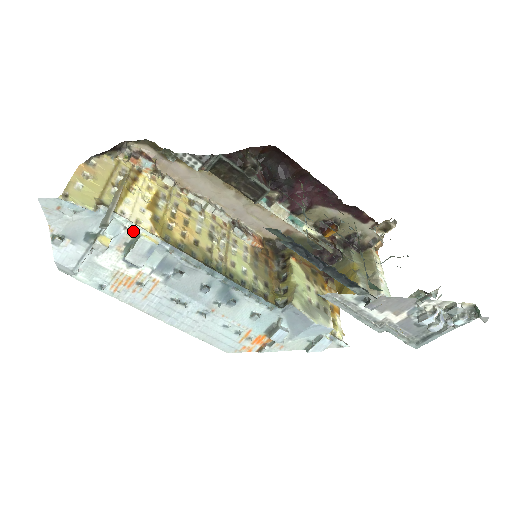
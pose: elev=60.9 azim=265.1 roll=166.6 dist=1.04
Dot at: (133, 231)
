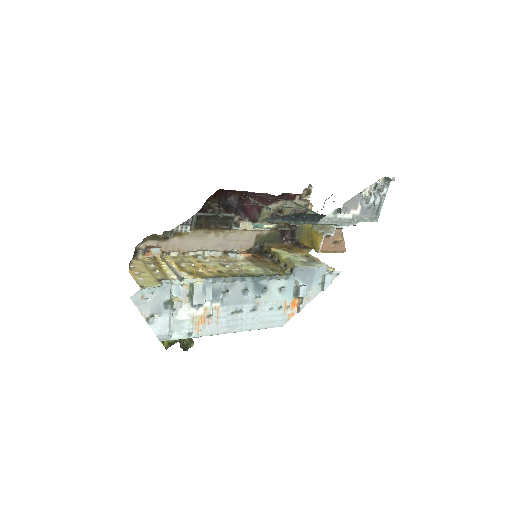
Dot at: (187, 284)
